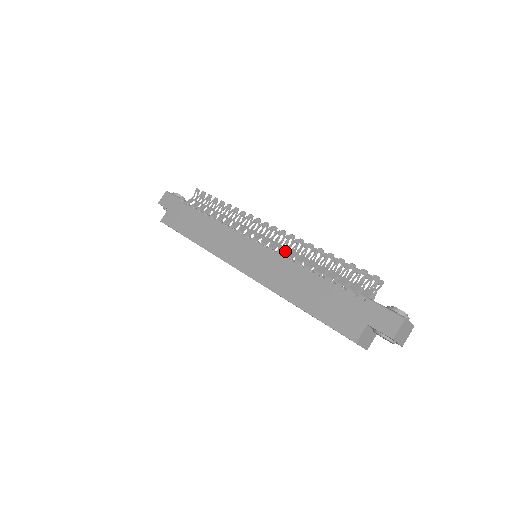
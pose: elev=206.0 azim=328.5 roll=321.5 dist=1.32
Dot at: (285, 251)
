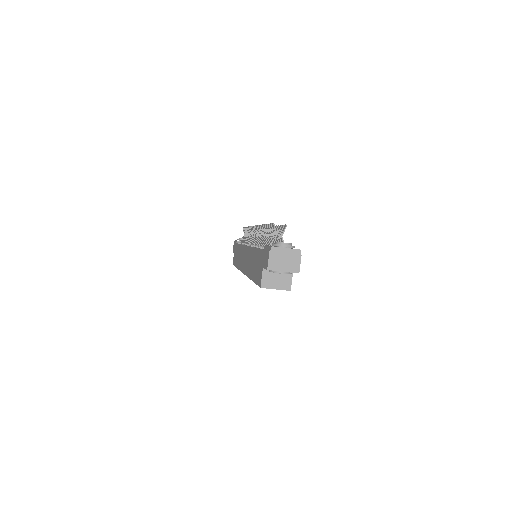
Dot at: (256, 241)
